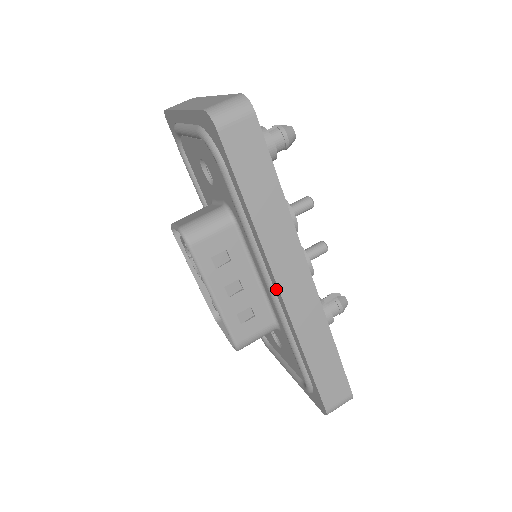
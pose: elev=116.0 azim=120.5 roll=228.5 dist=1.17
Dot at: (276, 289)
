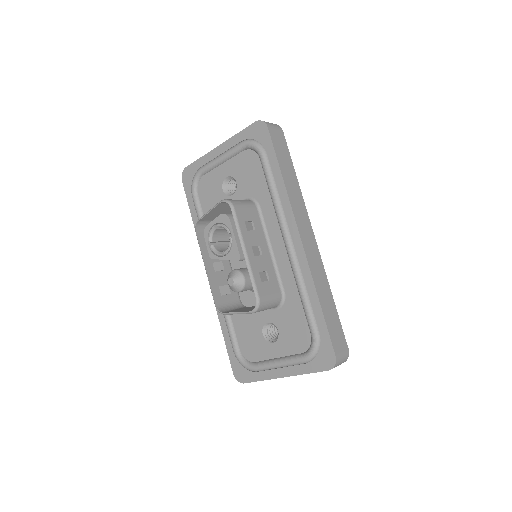
Dot at: (295, 238)
